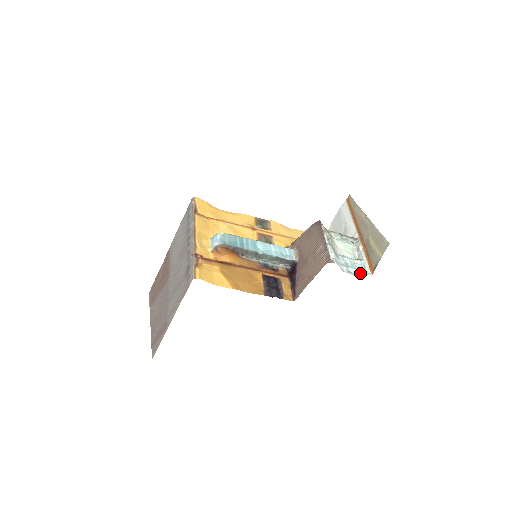
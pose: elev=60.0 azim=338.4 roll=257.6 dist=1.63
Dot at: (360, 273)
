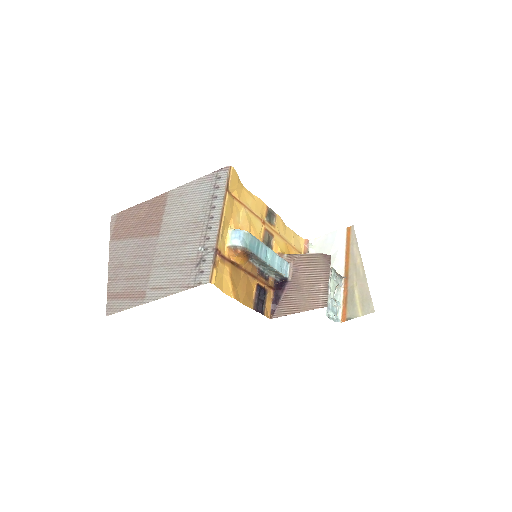
Dot at: (334, 318)
